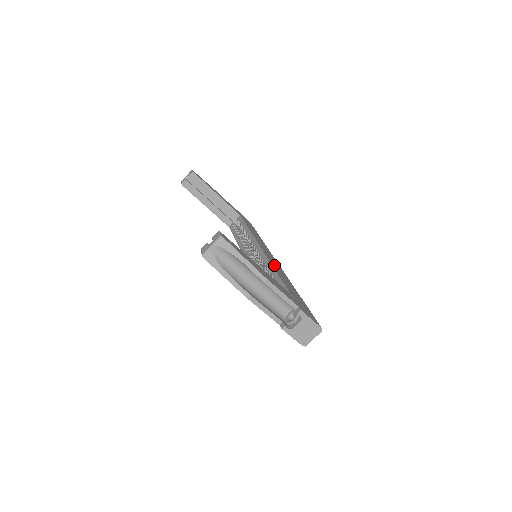
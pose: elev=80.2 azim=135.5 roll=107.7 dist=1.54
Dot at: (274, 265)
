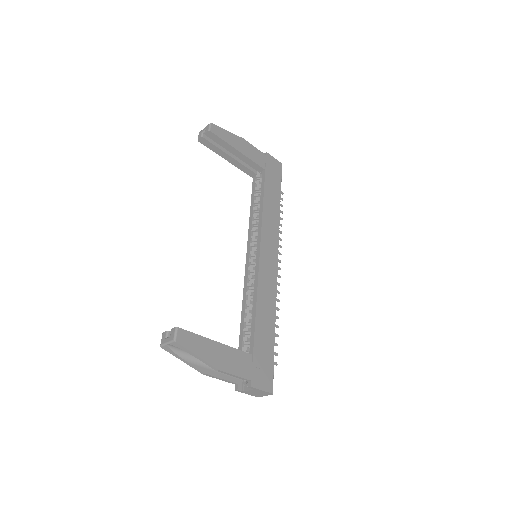
Dot at: (262, 288)
